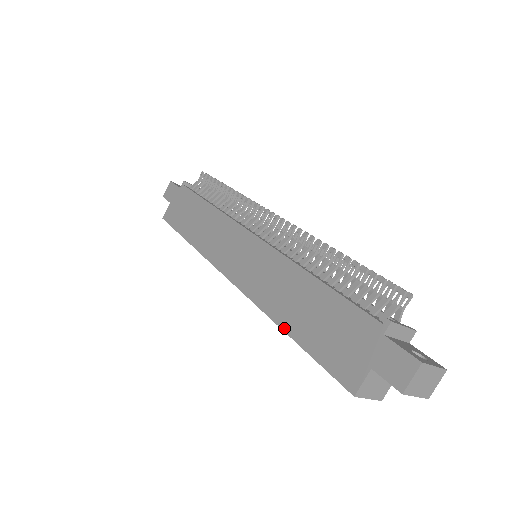
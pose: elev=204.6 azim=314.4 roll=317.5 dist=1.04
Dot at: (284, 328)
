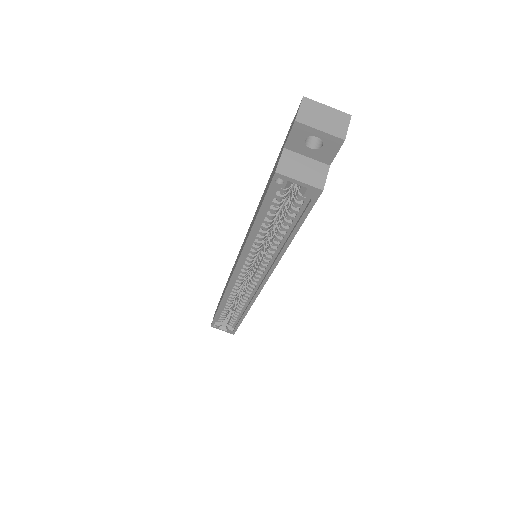
Dot at: (250, 230)
